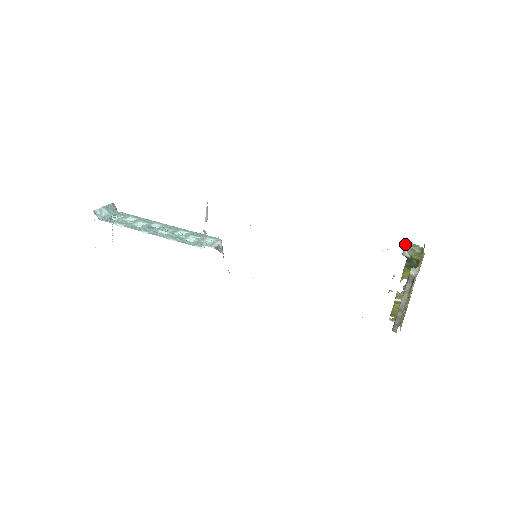
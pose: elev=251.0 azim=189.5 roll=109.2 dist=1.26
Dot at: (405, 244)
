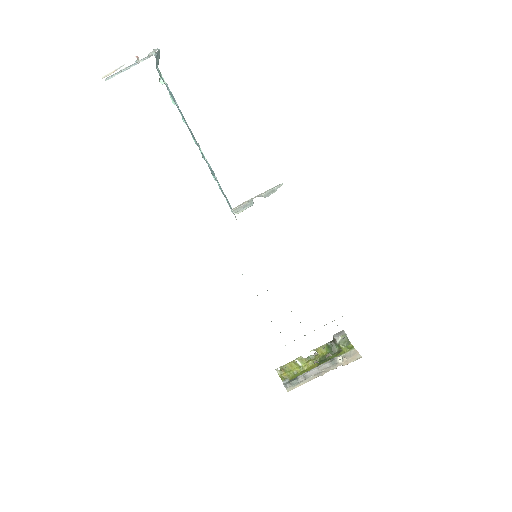
Dot at: (345, 333)
